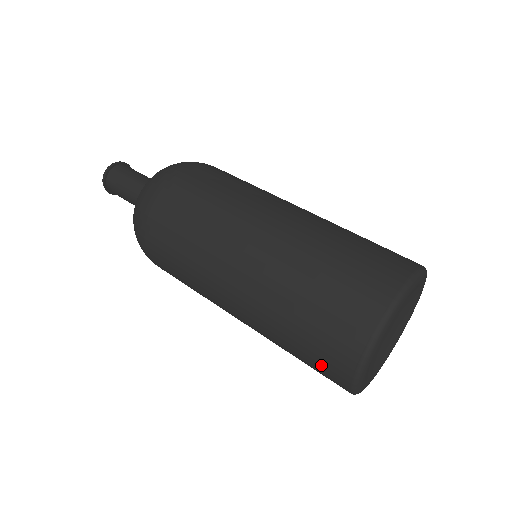
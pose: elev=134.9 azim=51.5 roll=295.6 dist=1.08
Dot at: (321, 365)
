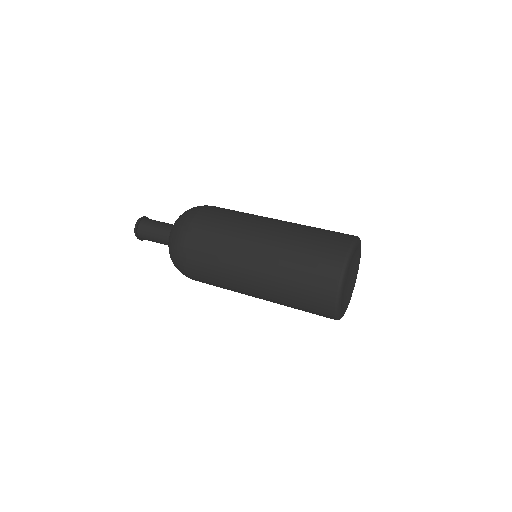
Dot at: (315, 303)
